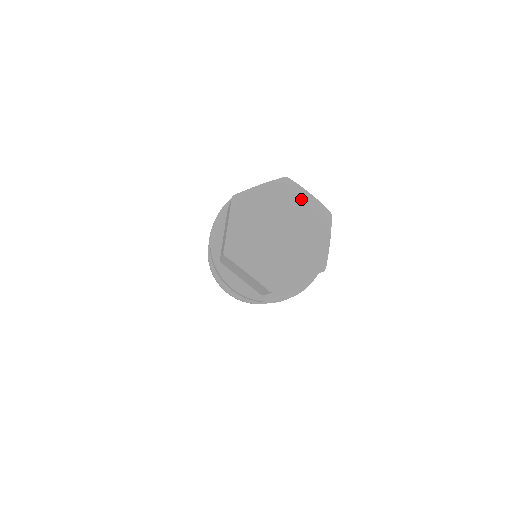
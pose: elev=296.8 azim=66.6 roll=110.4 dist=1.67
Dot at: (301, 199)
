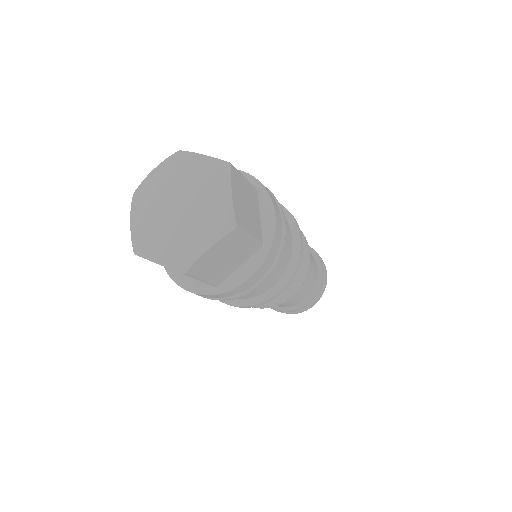
Dot at: (220, 191)
